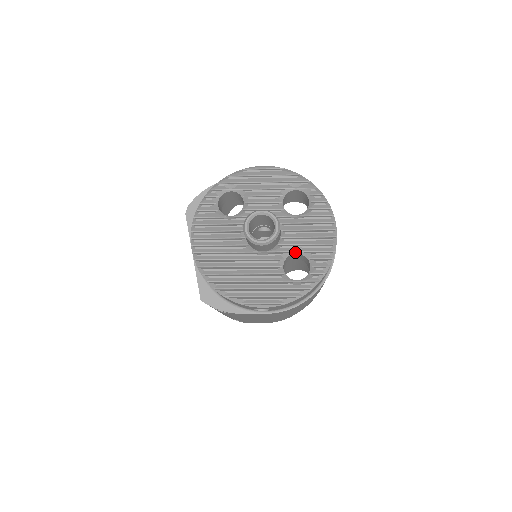
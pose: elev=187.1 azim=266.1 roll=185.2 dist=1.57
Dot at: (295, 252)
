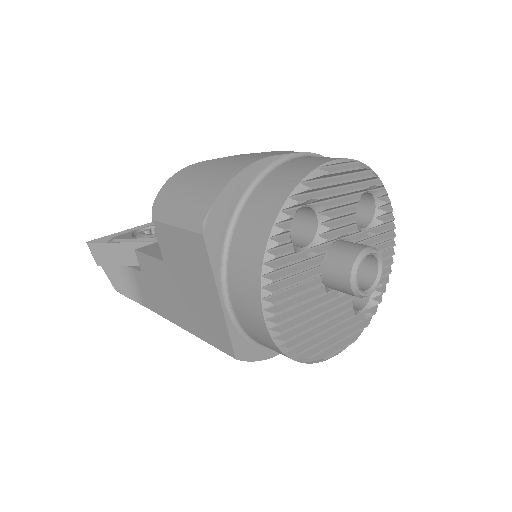
Dot at: occluded
